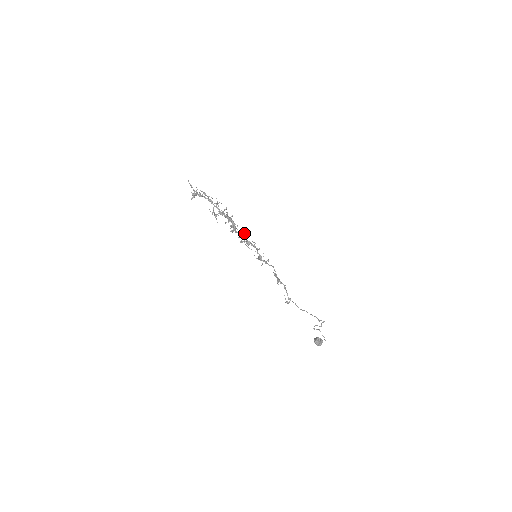
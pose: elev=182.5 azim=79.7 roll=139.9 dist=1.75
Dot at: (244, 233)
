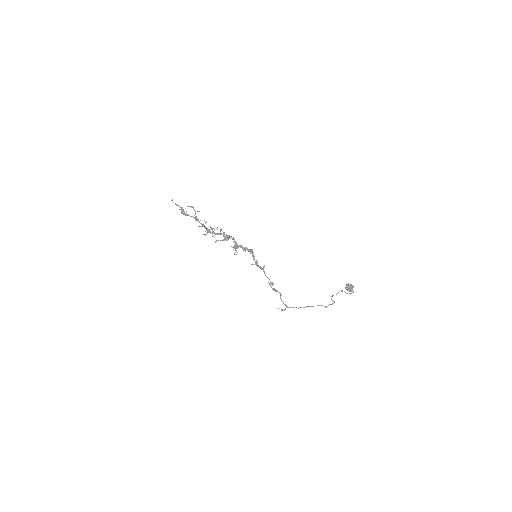
Dot at: (236, 245)
